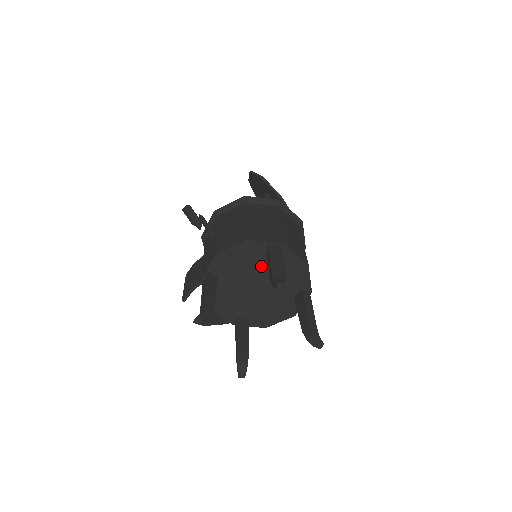
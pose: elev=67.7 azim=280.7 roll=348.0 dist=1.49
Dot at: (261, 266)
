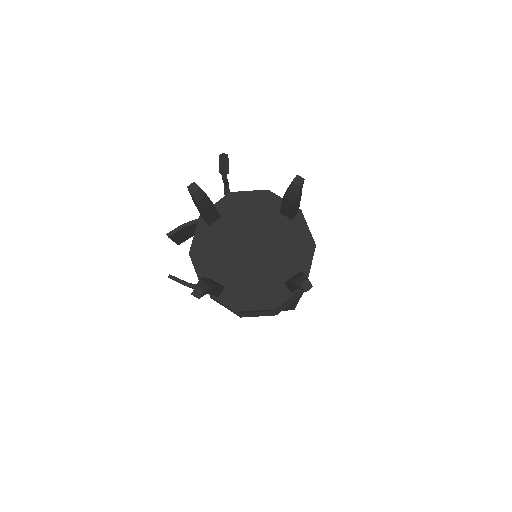
Dot at: (268, 225)
